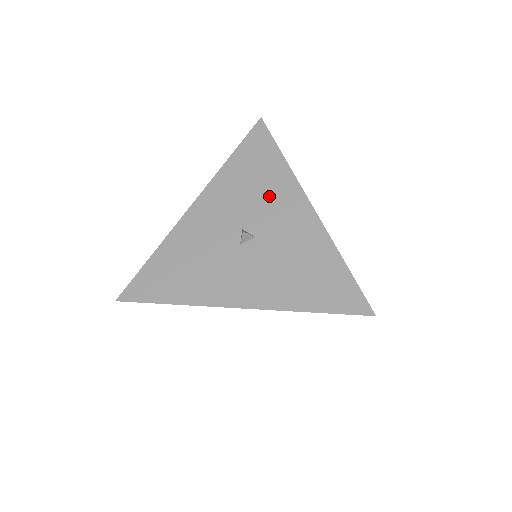
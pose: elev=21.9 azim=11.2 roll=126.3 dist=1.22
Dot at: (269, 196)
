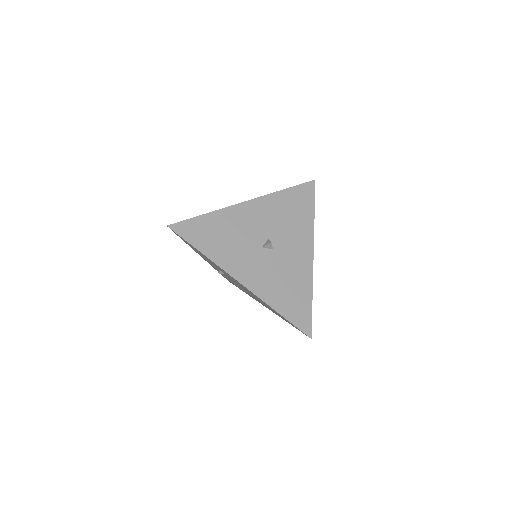
Dot at: (294, 231)
